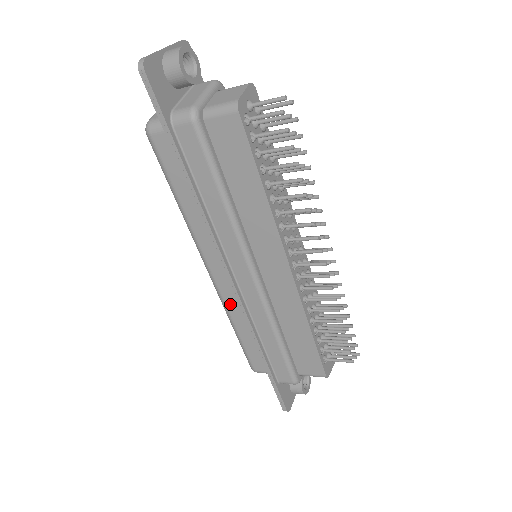
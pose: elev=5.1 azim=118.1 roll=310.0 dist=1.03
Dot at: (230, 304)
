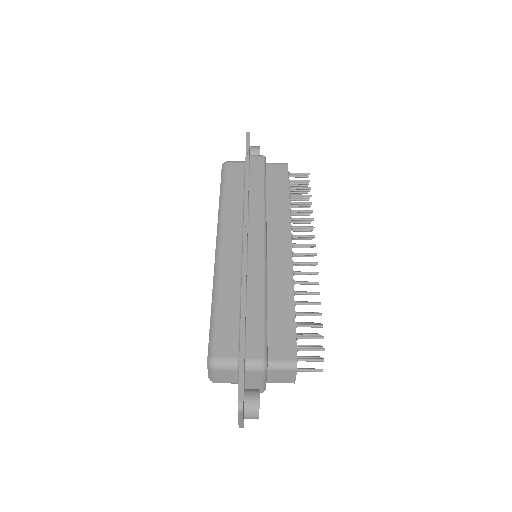
Dot at: (225, 274)
